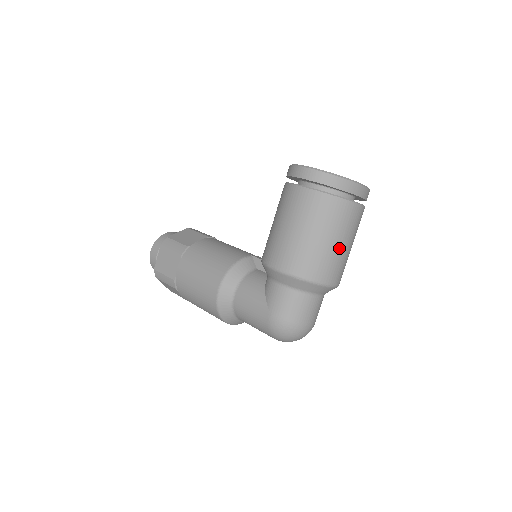
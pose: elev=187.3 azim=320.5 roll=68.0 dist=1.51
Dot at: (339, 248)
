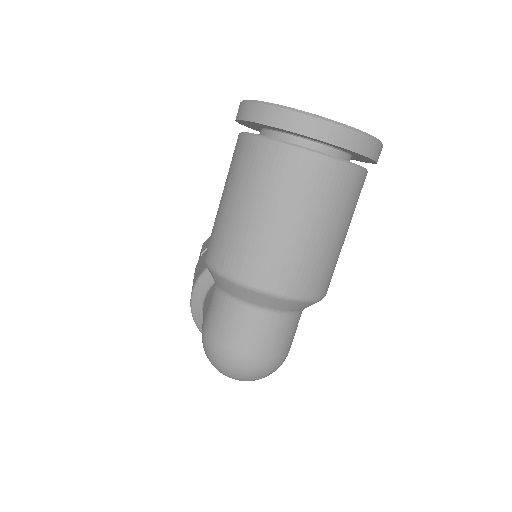
Dot at: (276, 227)
